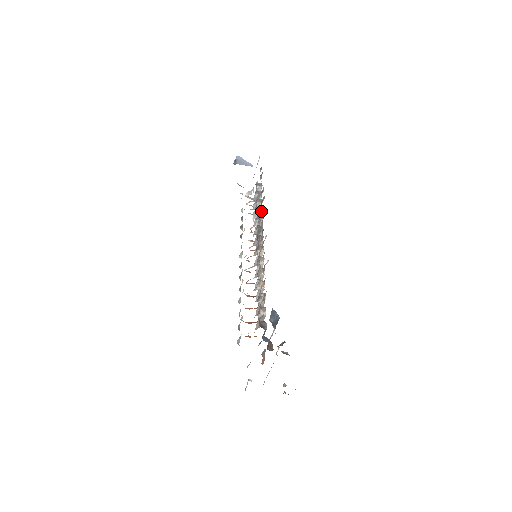
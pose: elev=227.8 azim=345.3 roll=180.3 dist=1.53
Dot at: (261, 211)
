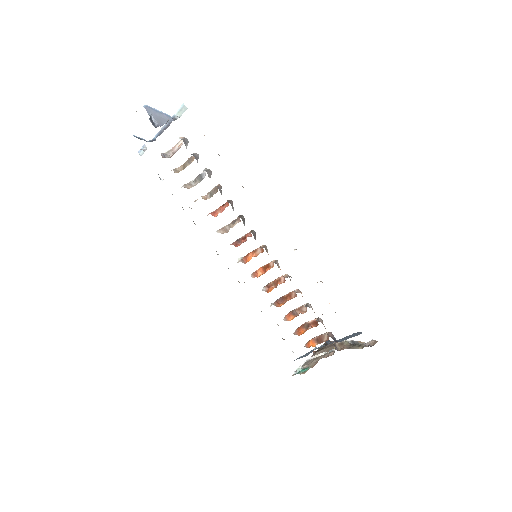
Dot at: occluded
